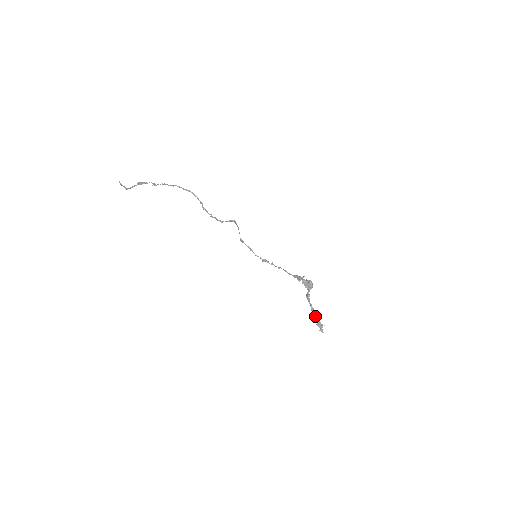
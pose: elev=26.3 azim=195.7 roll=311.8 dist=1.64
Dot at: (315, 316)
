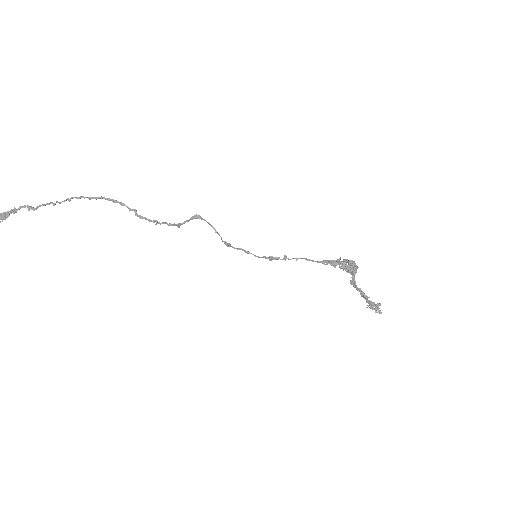
Dot at: (367, 300)
